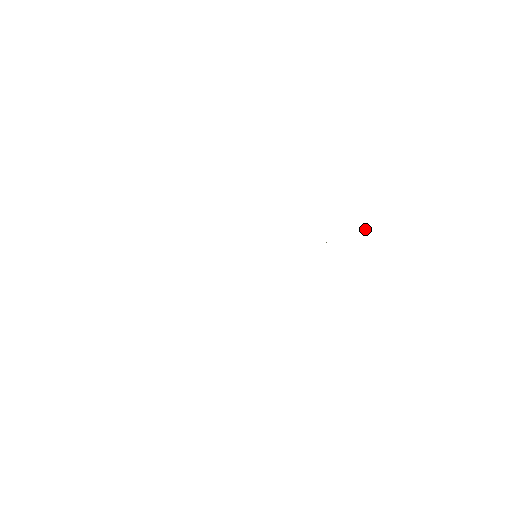
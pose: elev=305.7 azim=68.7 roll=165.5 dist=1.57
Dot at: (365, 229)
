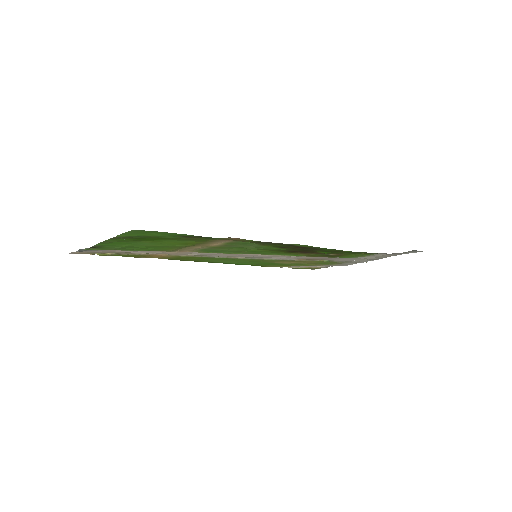
Dot at: occluded
